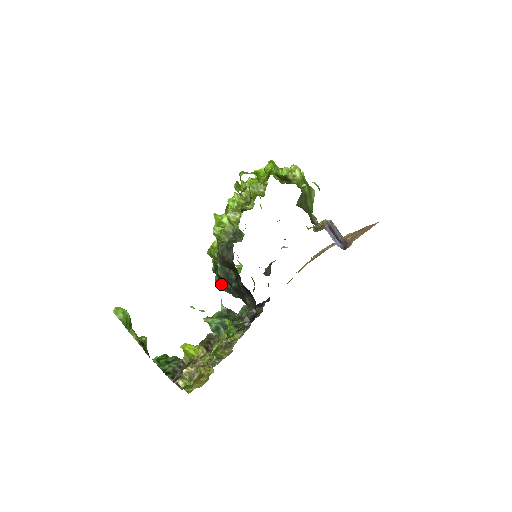
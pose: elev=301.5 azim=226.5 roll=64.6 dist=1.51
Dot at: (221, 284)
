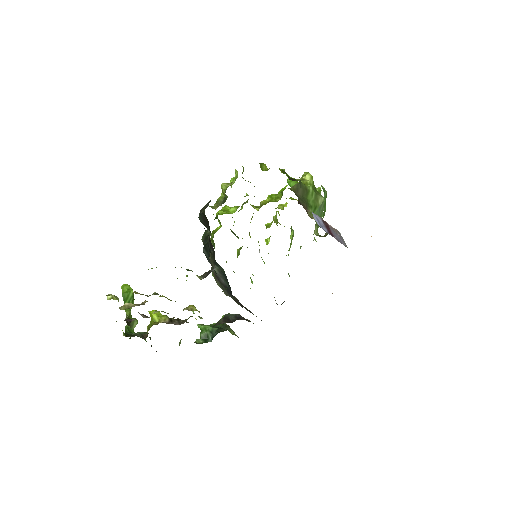
Dot at: (214, 273)
